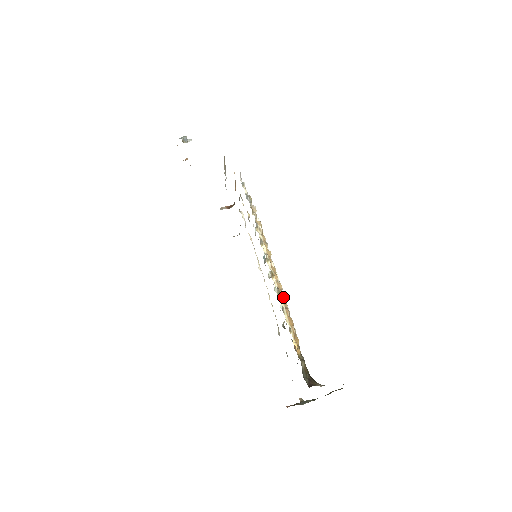
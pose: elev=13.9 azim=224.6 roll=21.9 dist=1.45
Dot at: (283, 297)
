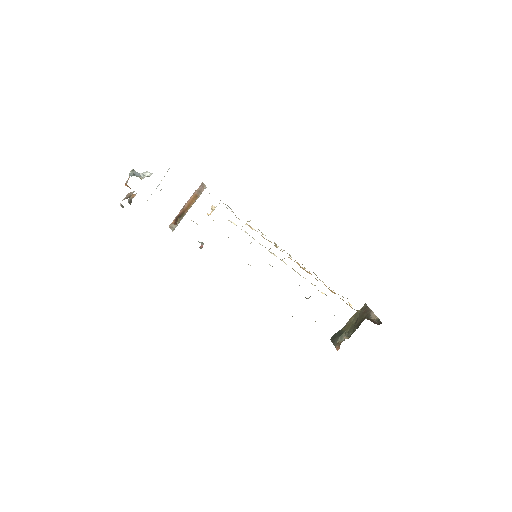
Dot at: occluded
